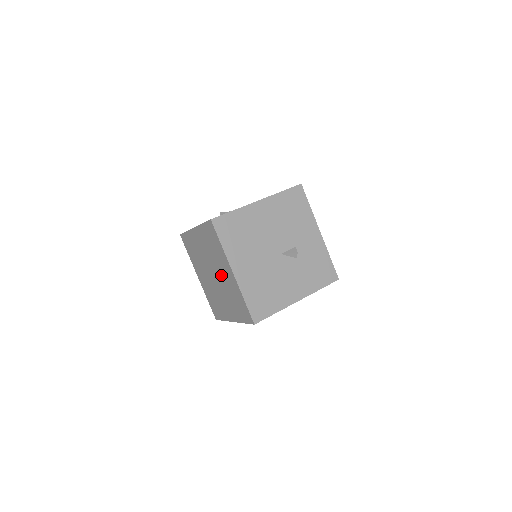
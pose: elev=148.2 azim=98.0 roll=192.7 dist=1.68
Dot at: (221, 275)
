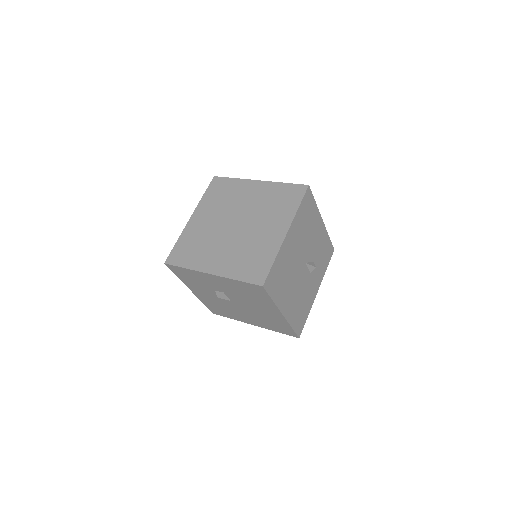
Dot at: (246, 206)
